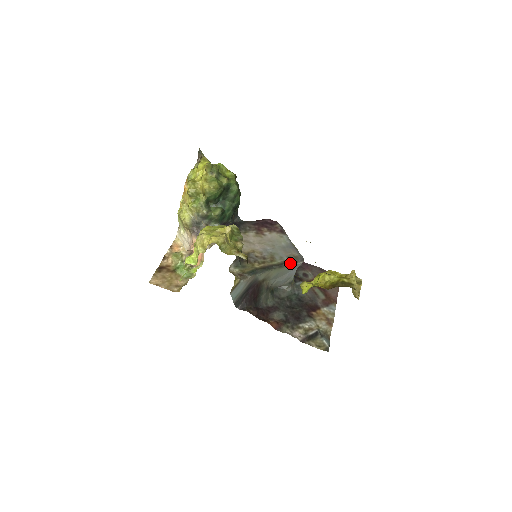
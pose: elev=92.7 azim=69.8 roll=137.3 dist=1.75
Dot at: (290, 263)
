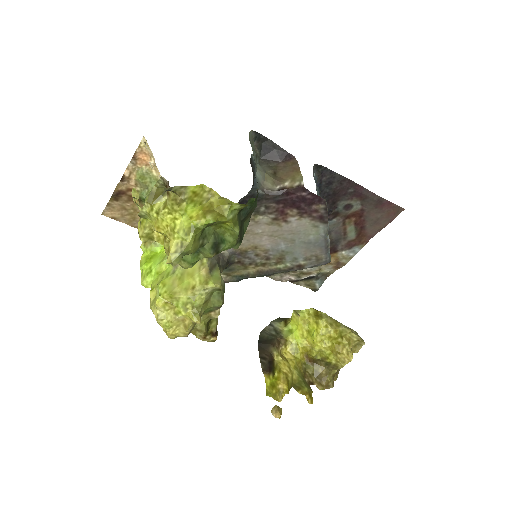
Dot at: occluded
